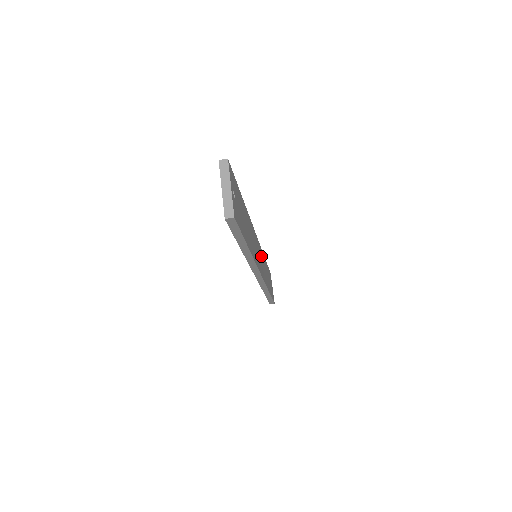
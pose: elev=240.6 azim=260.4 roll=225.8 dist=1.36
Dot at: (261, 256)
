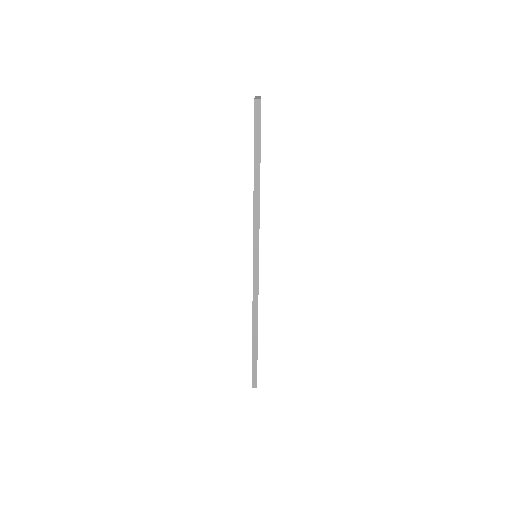
Dot at: occluded
